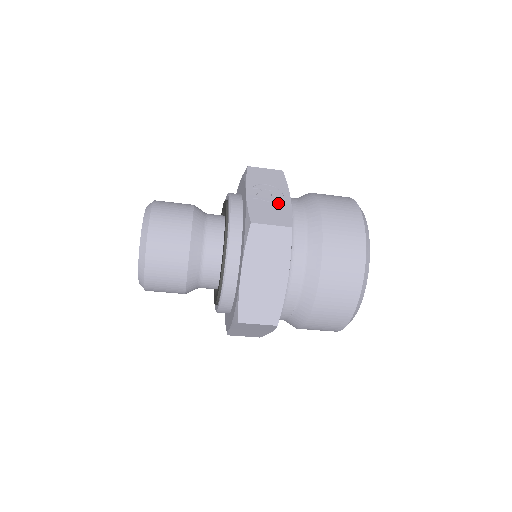
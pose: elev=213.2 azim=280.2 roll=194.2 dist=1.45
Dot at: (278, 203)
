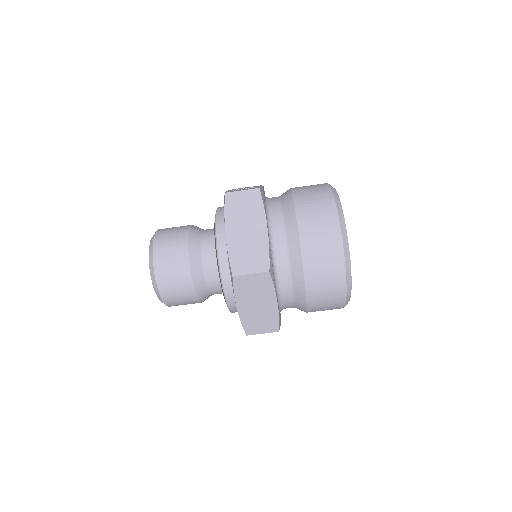
Dot at: occluded
